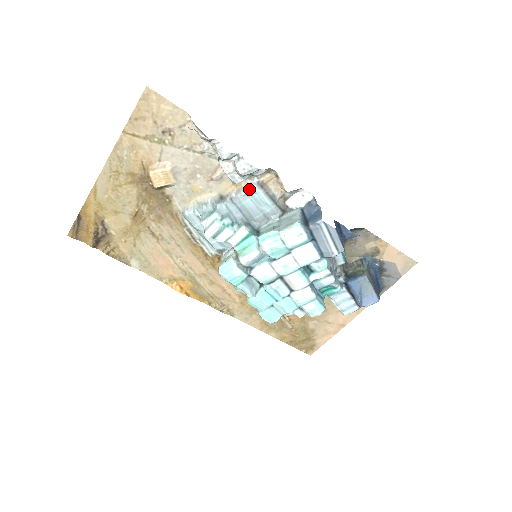
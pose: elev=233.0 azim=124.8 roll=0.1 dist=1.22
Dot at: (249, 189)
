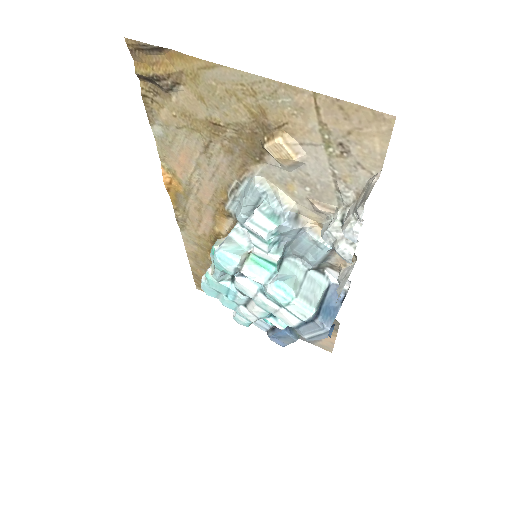
Dot at: (323, 243)
